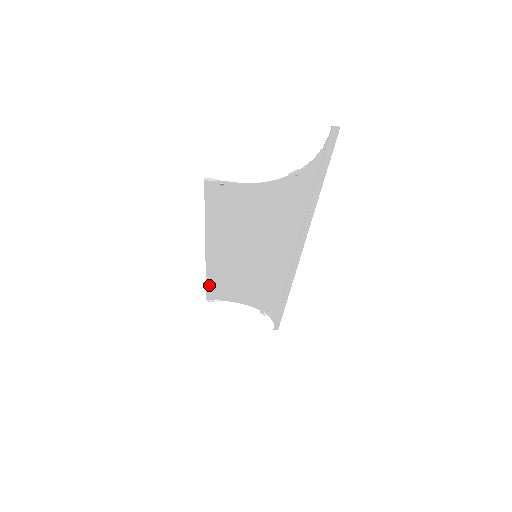
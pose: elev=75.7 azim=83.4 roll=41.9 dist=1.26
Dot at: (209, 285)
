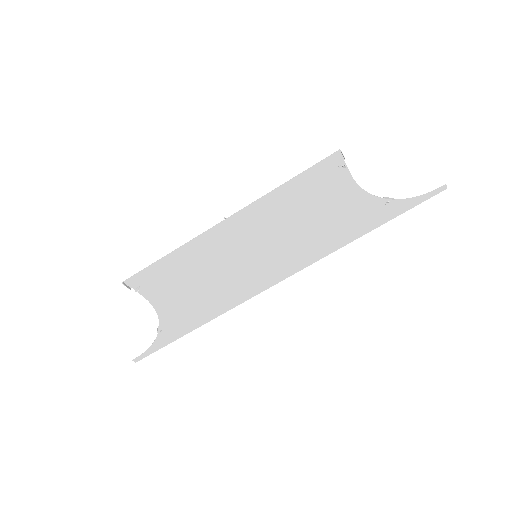
Dot at: (158, 264)
